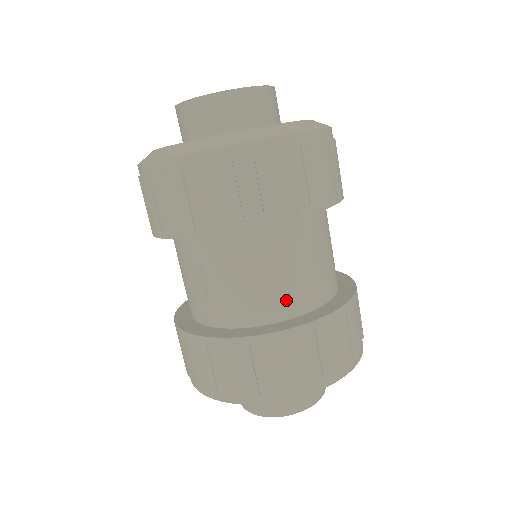
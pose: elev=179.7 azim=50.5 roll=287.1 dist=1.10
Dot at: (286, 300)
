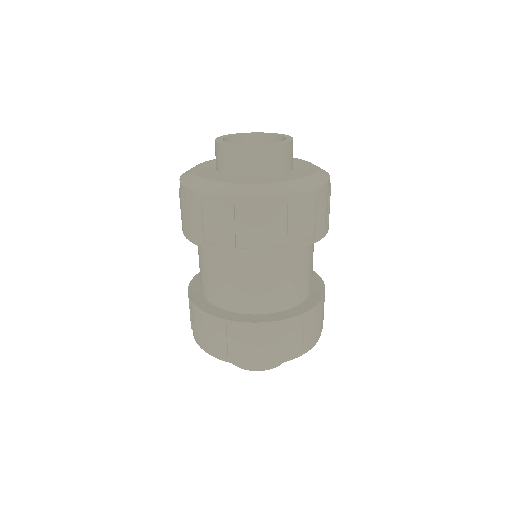
Dot at: (259, 301)
